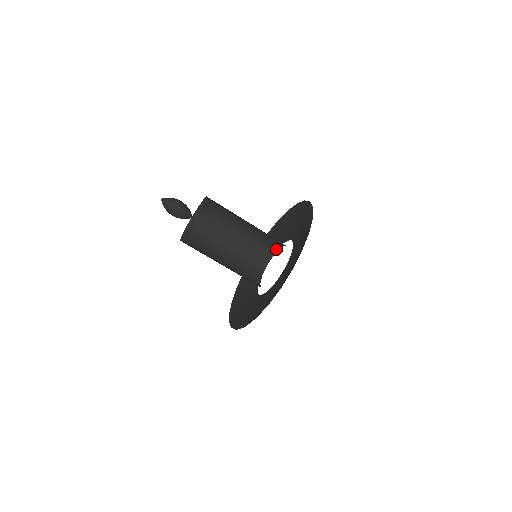
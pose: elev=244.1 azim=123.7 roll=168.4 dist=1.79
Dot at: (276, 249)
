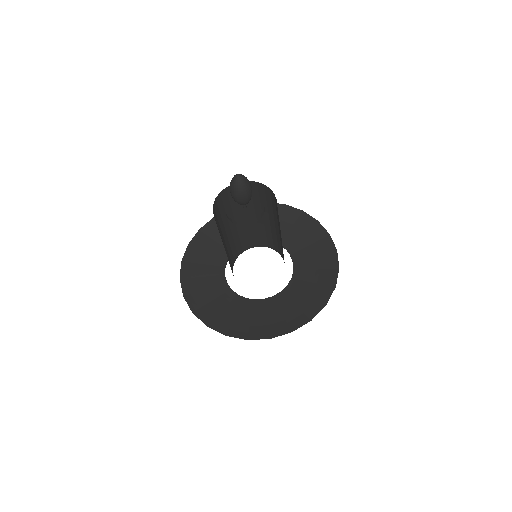
Dot at: (280, 253)
